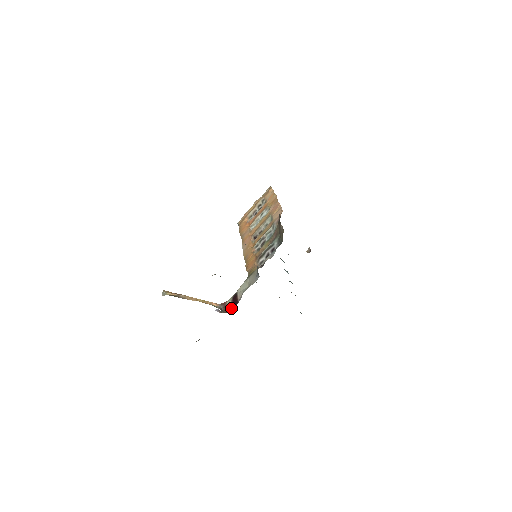
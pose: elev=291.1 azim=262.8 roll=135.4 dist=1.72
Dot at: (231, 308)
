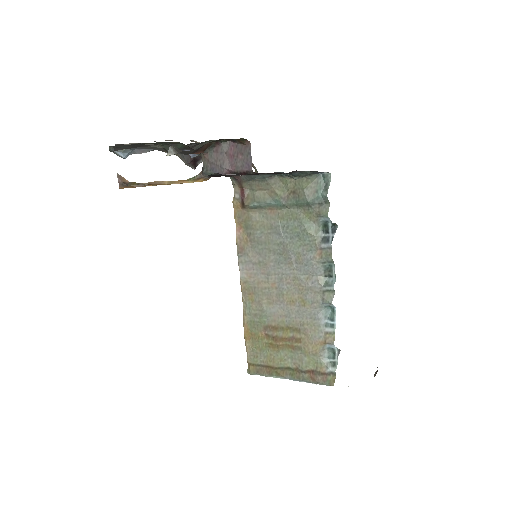
Dot at: occluded
